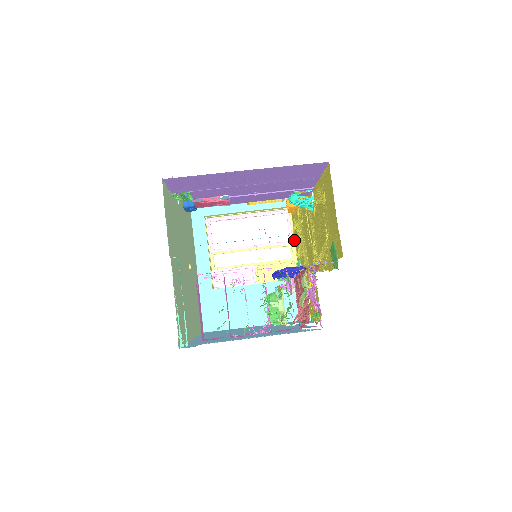
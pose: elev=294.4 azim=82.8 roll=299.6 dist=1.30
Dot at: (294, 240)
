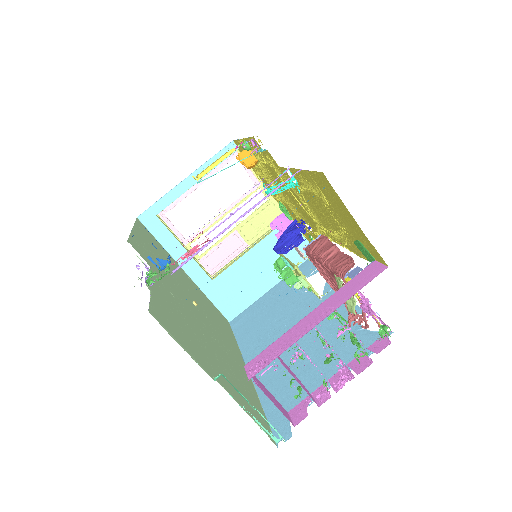
Dot at: (260, 180)
